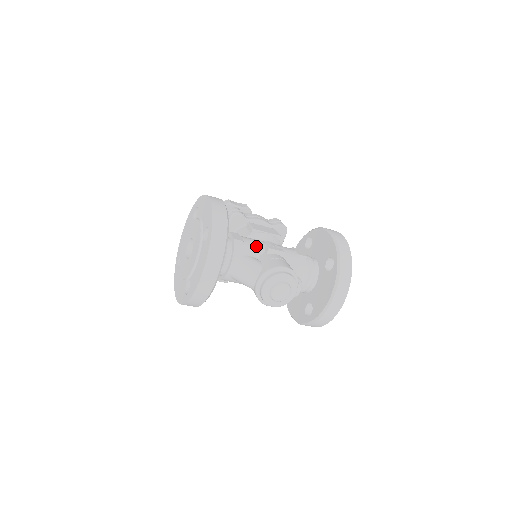
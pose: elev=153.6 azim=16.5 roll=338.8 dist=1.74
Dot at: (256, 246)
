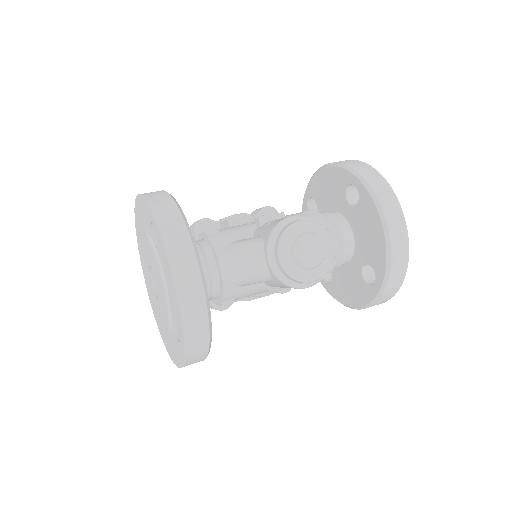
Dot at: (241, 227)
